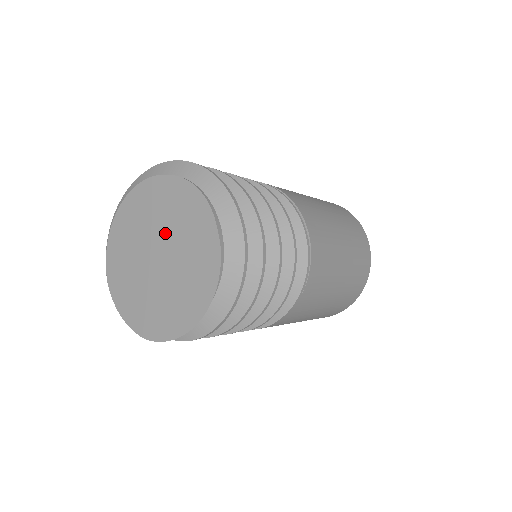
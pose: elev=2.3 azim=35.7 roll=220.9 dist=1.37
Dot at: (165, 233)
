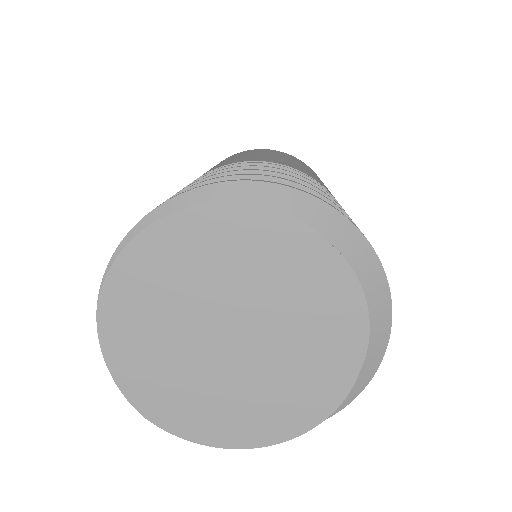
Dot at: (269, 316)
